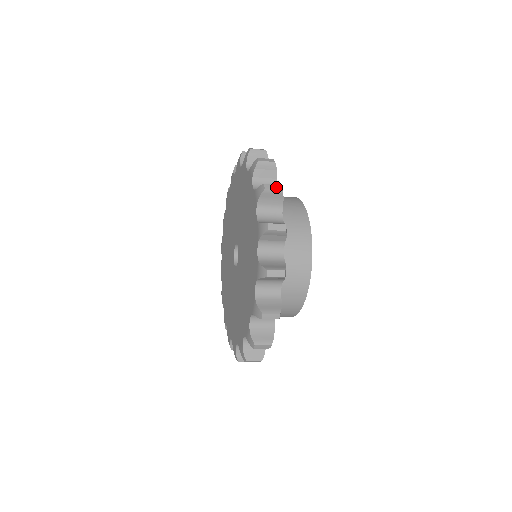
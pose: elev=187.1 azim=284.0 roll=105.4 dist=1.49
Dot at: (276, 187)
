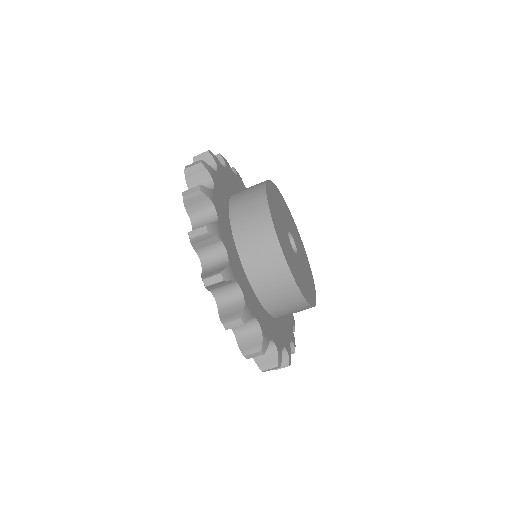
Dot at: (194, 190)
